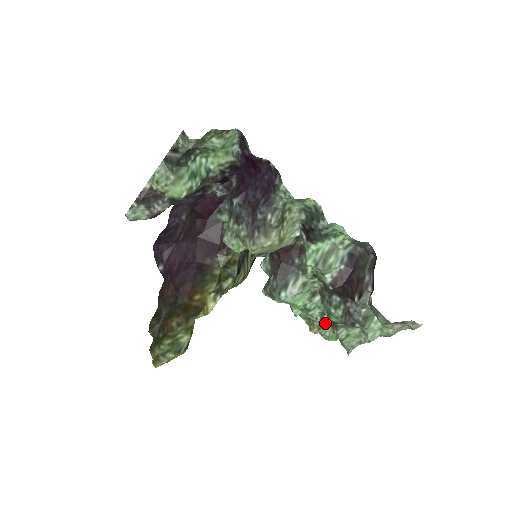
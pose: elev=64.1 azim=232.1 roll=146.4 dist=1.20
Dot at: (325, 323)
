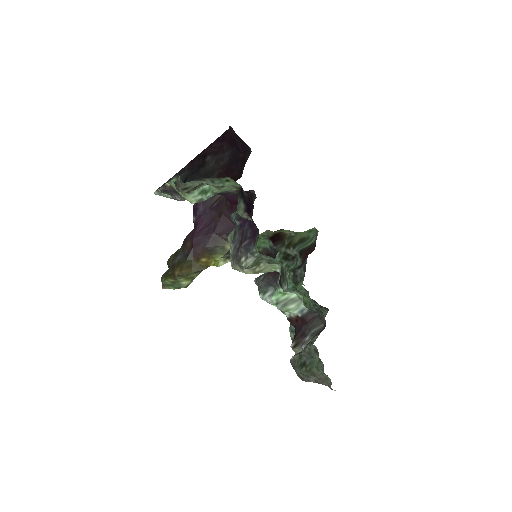
Dot at: occluded
